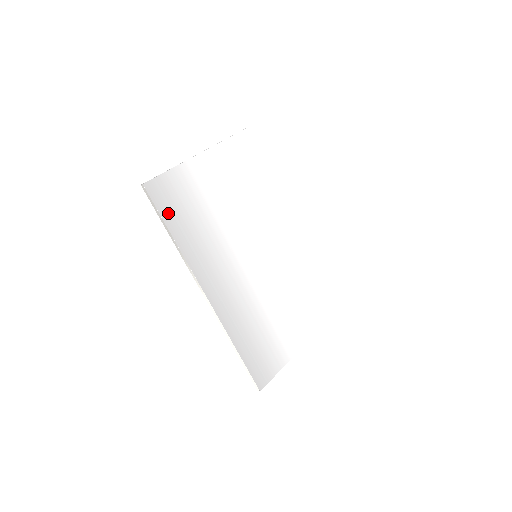
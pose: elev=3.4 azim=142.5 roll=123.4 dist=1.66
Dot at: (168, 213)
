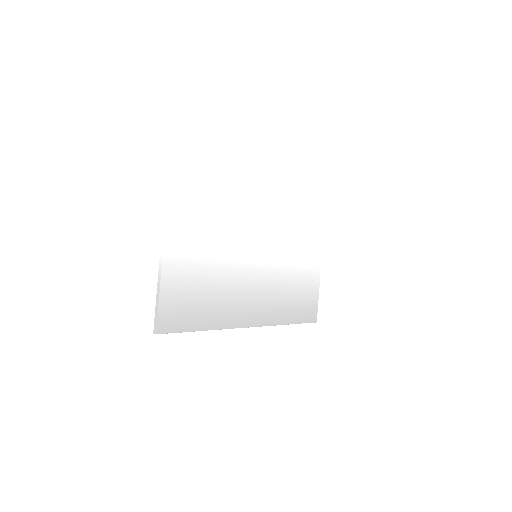
Dot at: (188, 323)
